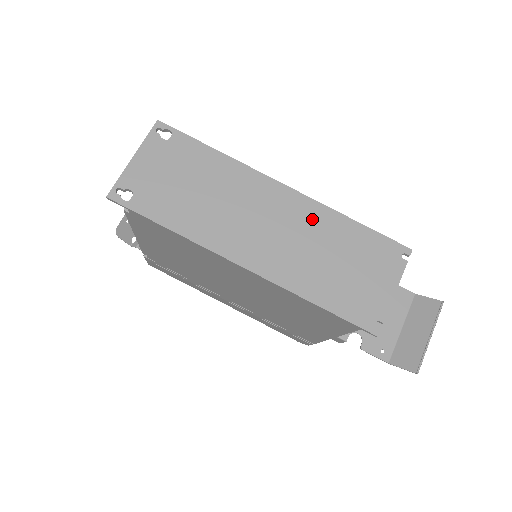
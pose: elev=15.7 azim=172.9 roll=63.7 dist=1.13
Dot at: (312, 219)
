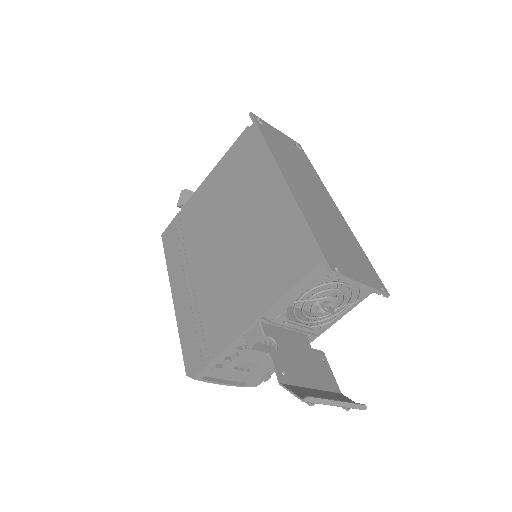
Dot at: (340, 223)
